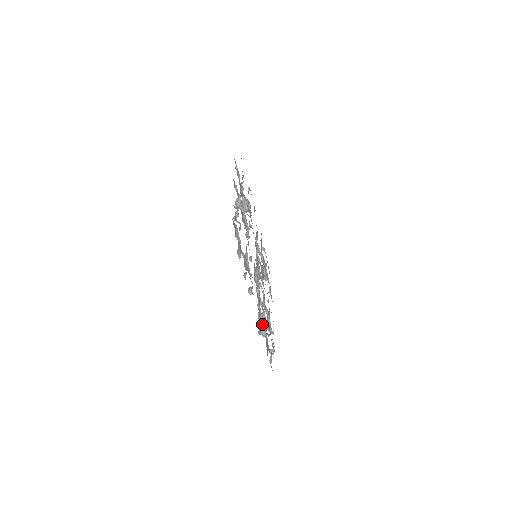
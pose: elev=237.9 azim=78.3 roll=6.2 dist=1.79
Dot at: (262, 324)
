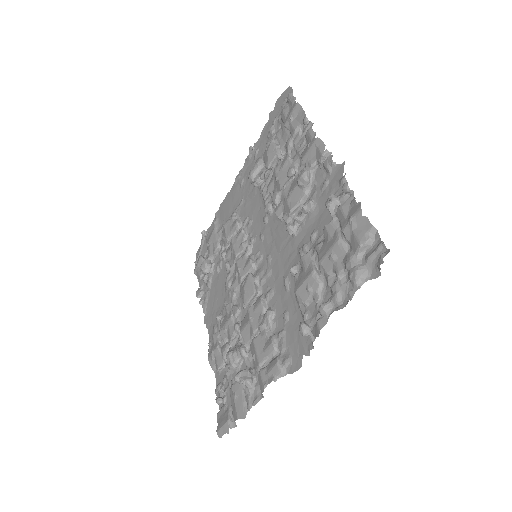
Dot at: (230, 360)
